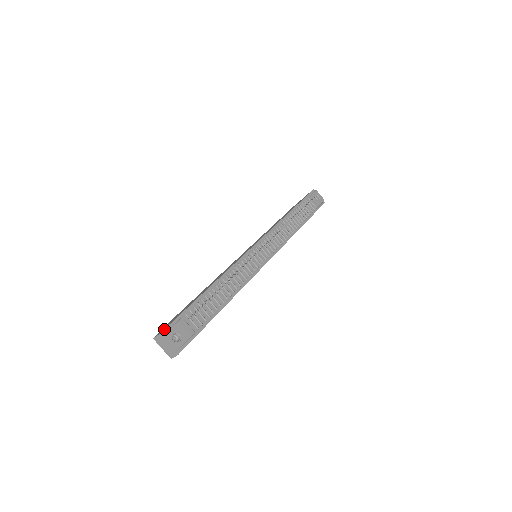
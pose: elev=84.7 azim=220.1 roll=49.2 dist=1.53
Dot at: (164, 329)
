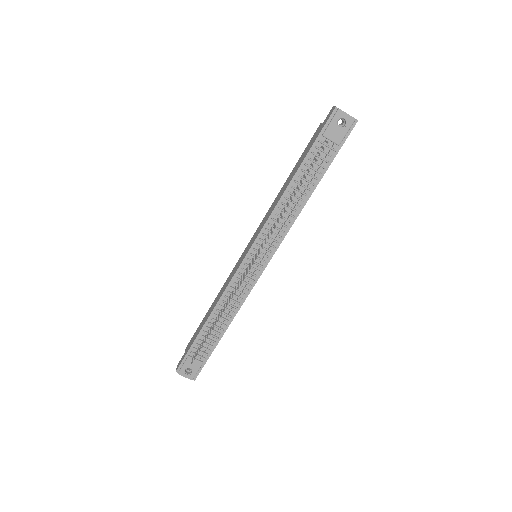
Dot at: (178, 367)
